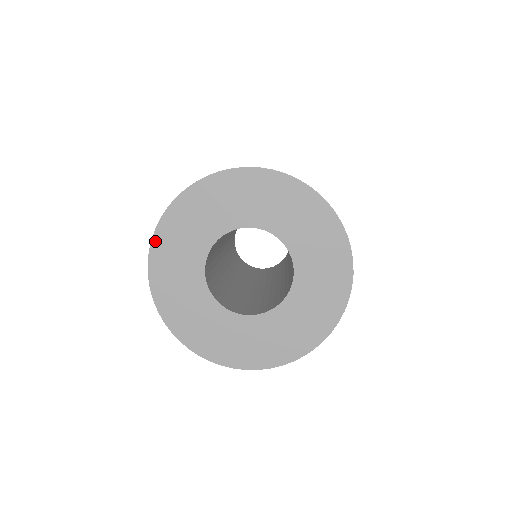
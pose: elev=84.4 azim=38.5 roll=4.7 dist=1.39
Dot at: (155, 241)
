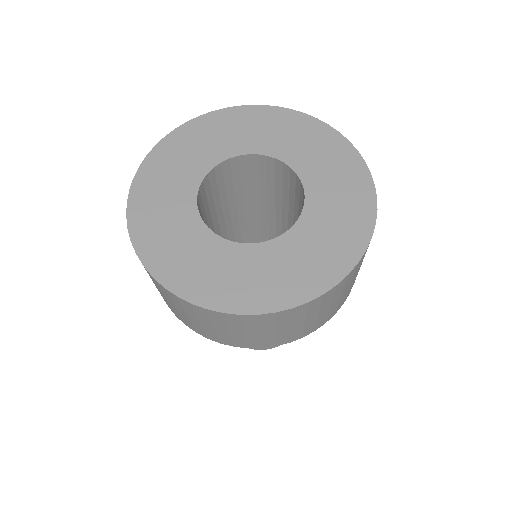
Dot at: (147, 263)
